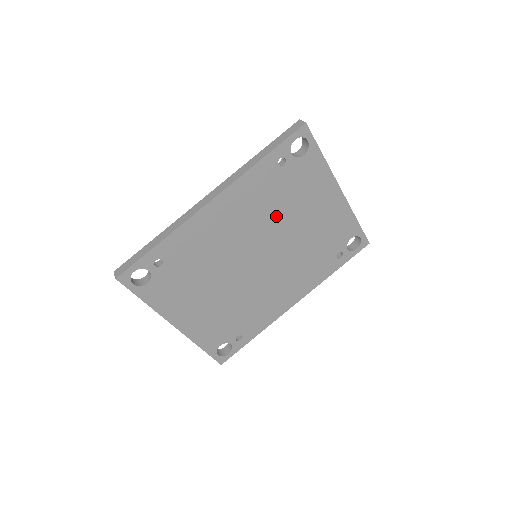
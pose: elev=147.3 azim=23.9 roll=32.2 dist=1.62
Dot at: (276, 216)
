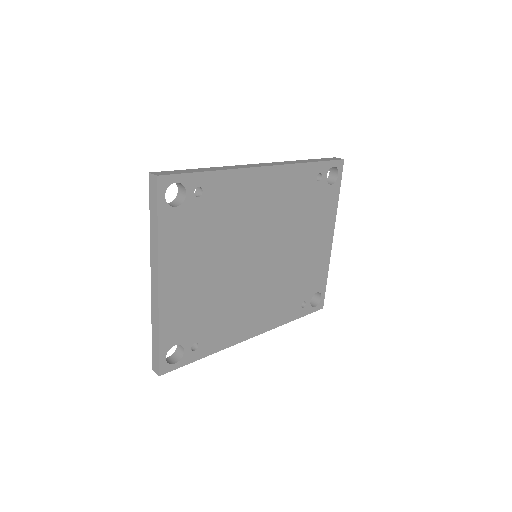
Dot at: (292, 224)
